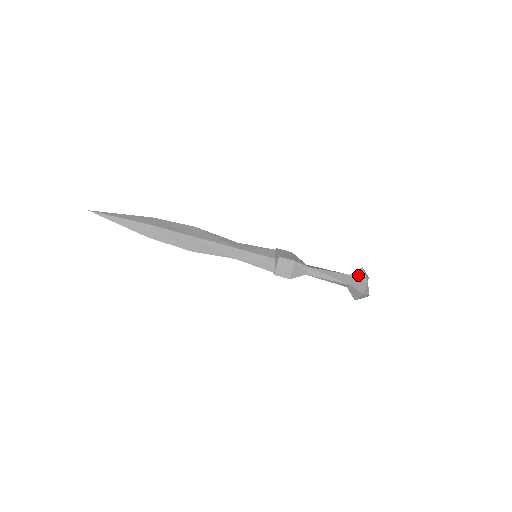
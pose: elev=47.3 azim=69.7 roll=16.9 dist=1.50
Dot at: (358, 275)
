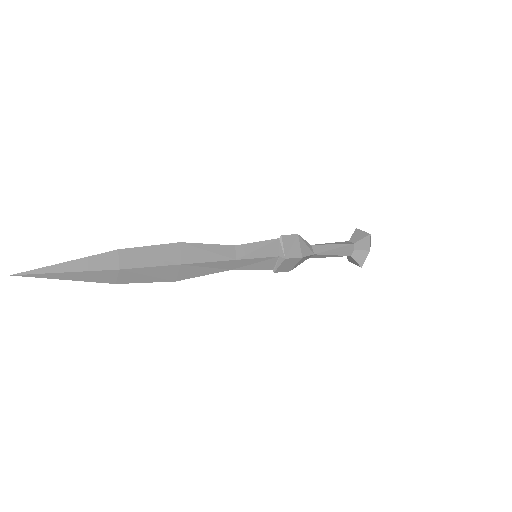
Dot at: (363, 244)
